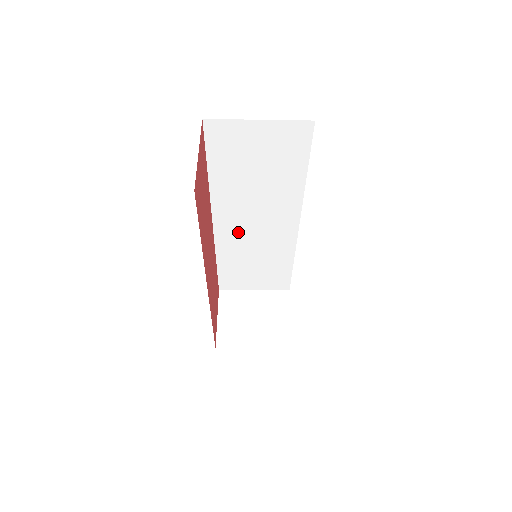
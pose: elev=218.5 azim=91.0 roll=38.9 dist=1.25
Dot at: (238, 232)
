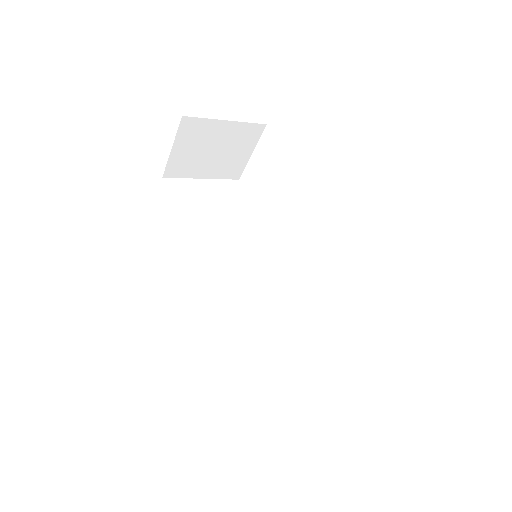
Dot at: occluded
